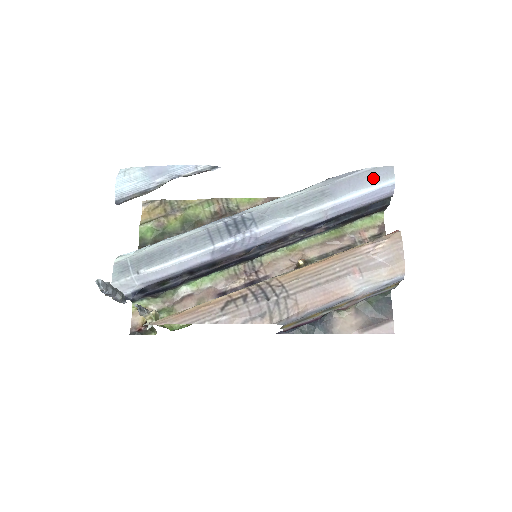
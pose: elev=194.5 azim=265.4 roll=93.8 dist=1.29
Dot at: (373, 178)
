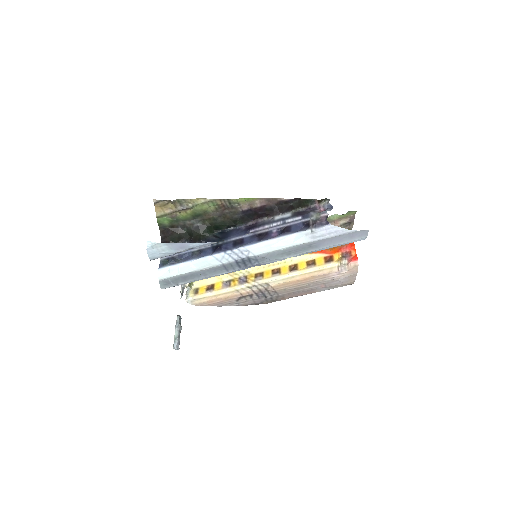
Dot at: (350, 238)
